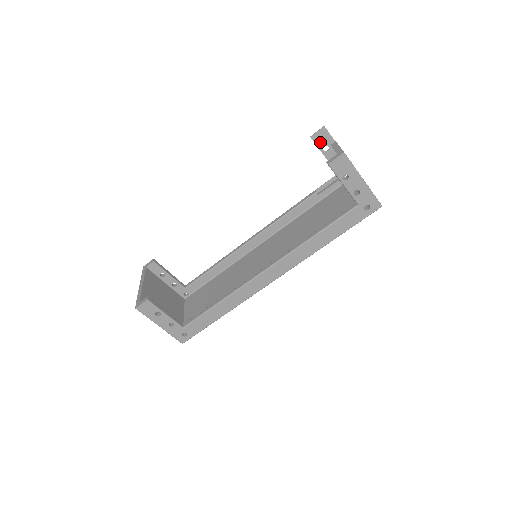
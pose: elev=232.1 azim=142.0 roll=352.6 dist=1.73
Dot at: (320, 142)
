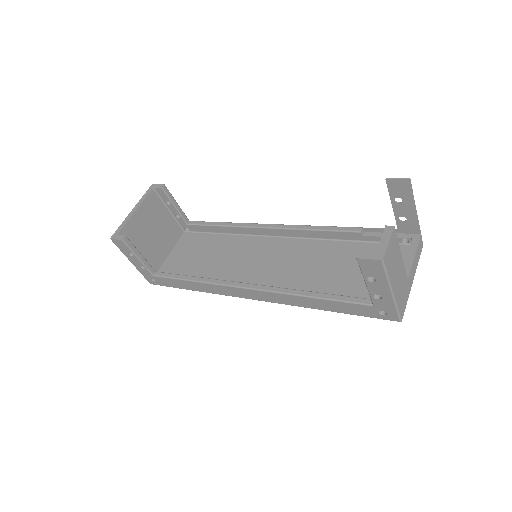
Dot at: (395, 190)
